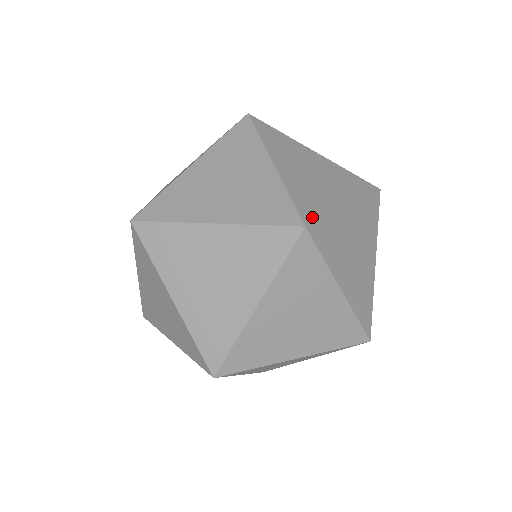
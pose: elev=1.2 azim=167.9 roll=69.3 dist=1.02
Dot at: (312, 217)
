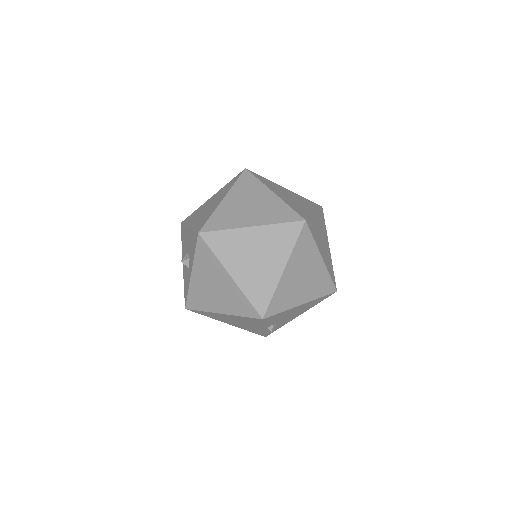
Dot at: (310, 227)
